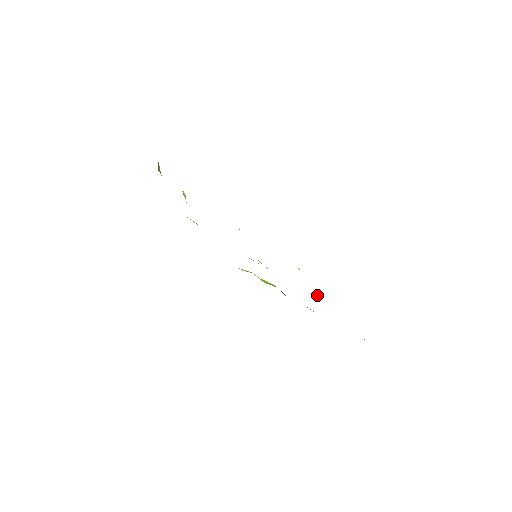
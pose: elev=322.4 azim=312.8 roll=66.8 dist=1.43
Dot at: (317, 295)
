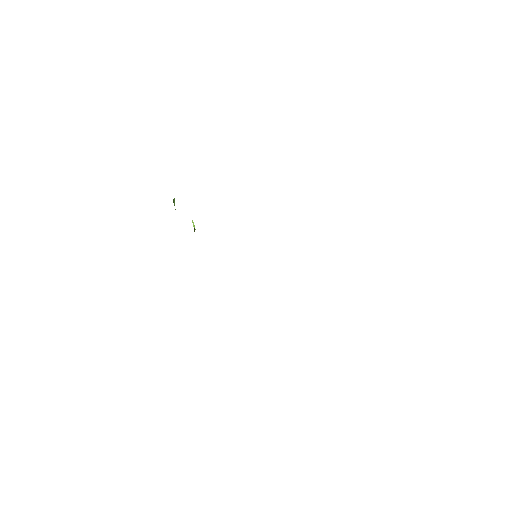
Dot at: occluded
